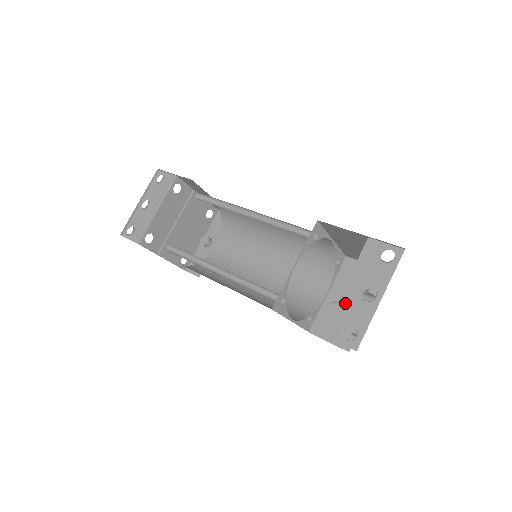
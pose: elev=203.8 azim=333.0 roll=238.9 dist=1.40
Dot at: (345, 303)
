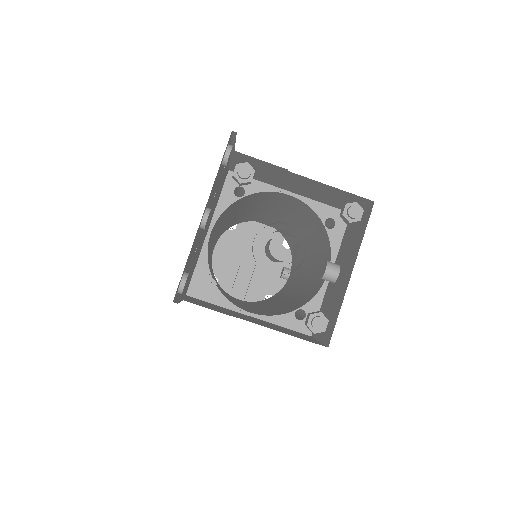
Dot at: occluded
